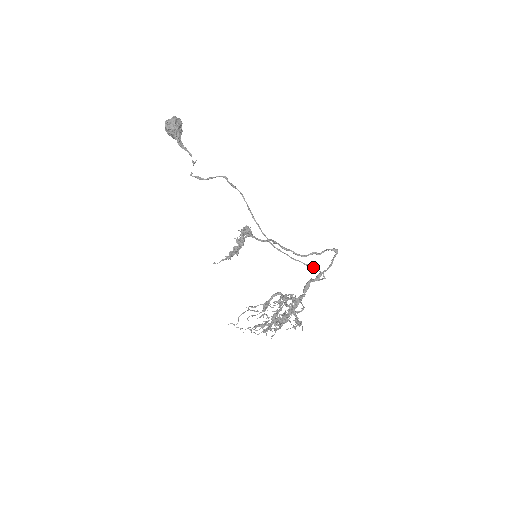
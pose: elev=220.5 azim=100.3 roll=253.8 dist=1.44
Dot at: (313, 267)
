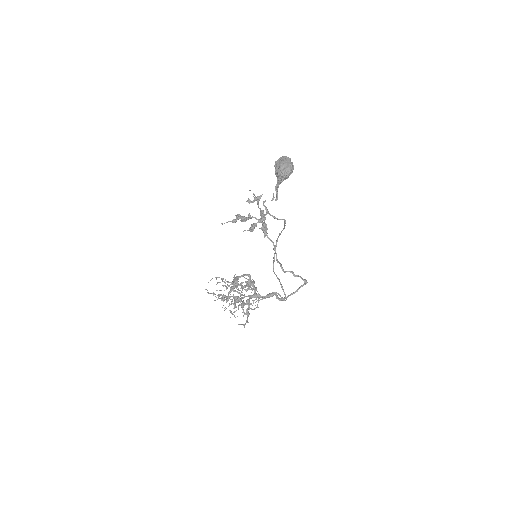
Dot at: occluded
